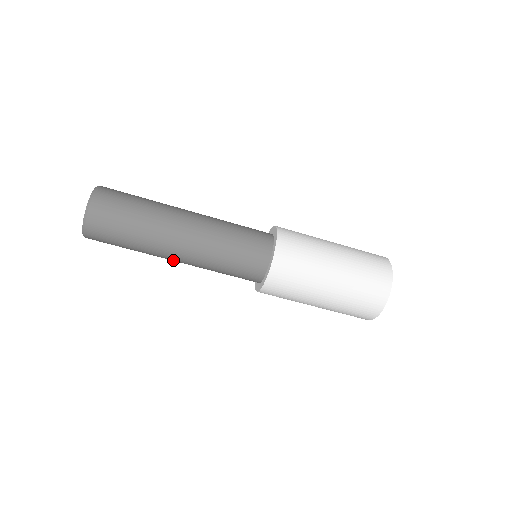
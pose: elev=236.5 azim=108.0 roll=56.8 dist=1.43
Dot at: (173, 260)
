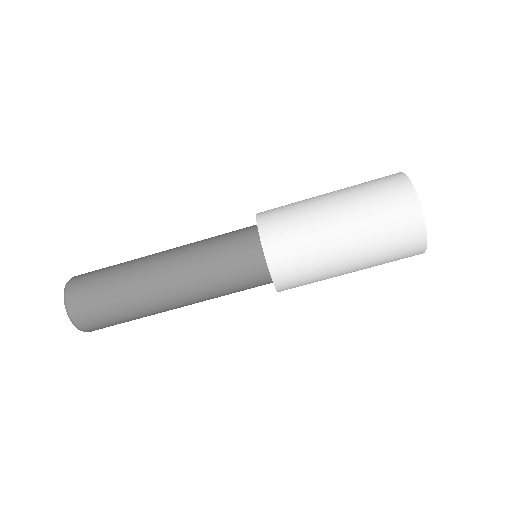
Dot at: (165, 294)
